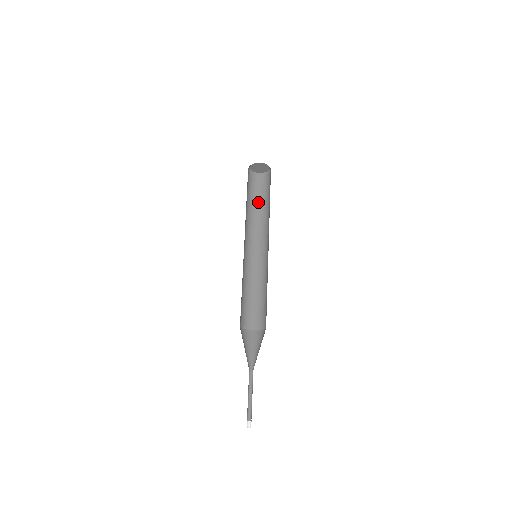
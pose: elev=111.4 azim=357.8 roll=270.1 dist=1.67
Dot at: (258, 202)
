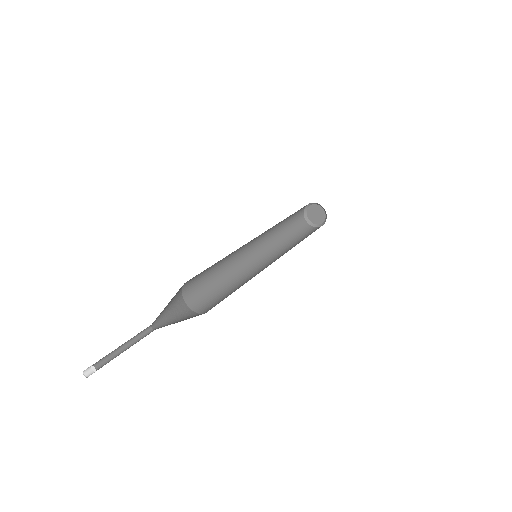
Dot at: (299, 239)
